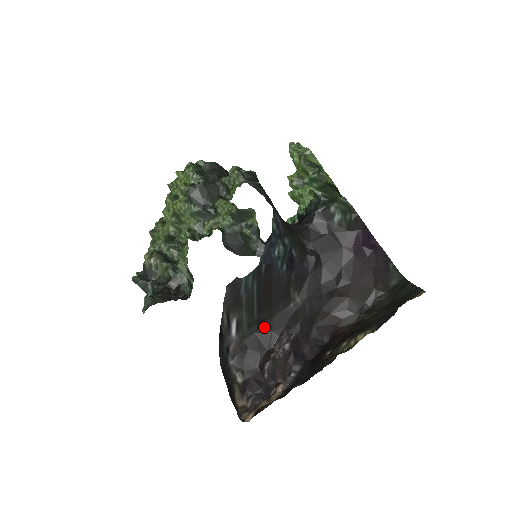
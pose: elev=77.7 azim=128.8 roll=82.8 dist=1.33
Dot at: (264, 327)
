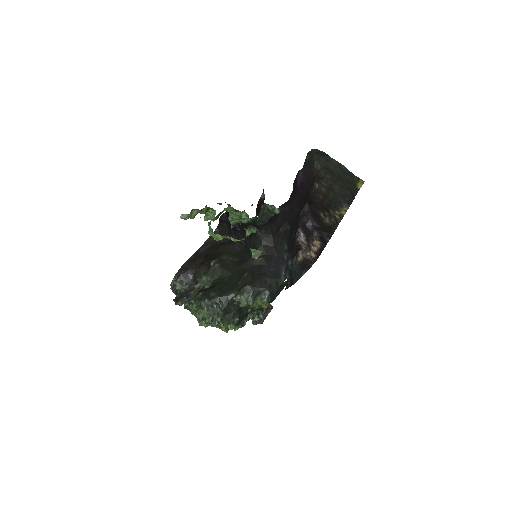
Dot at: occluded
